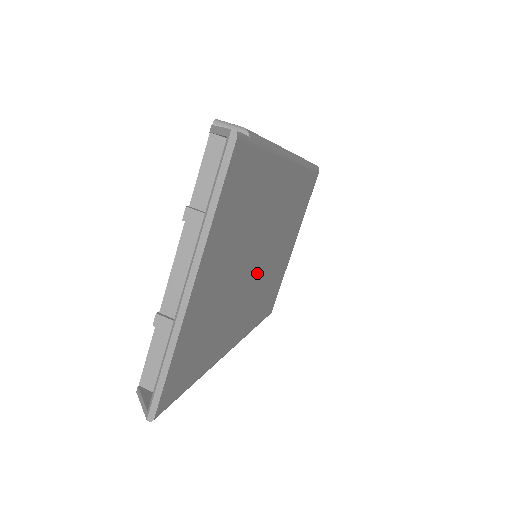
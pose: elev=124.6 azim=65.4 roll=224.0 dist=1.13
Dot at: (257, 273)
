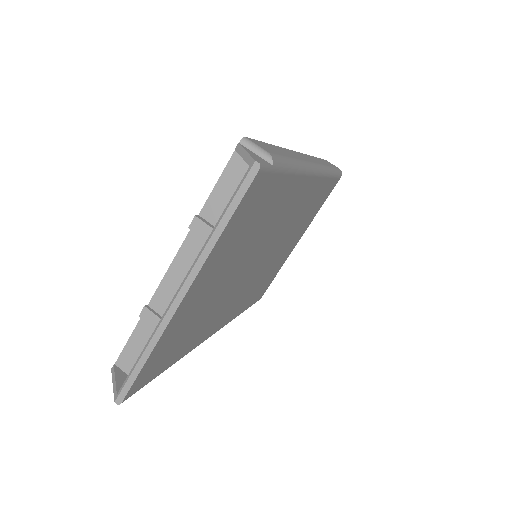
Dot at: (253, 272)
